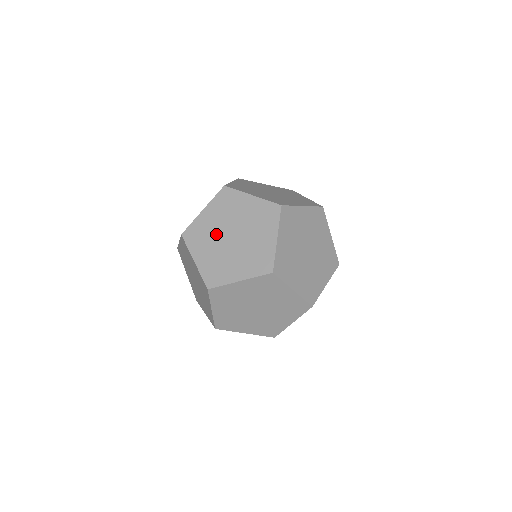
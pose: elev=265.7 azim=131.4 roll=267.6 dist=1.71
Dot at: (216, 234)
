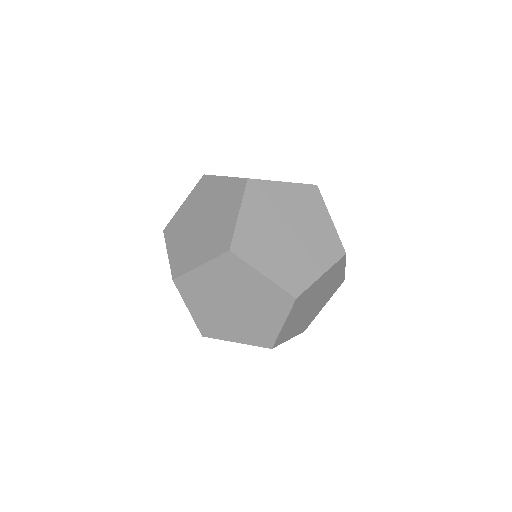
Dot at: (215, 296)
